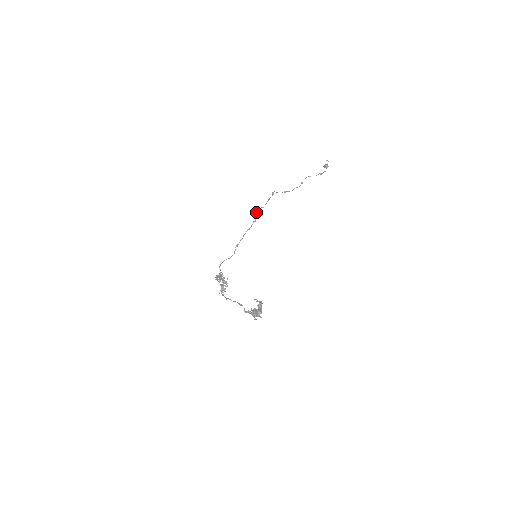
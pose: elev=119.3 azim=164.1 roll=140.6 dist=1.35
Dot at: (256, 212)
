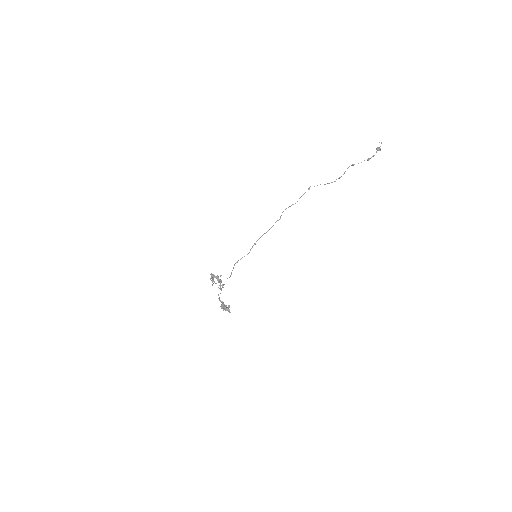
Dot at: occluded
